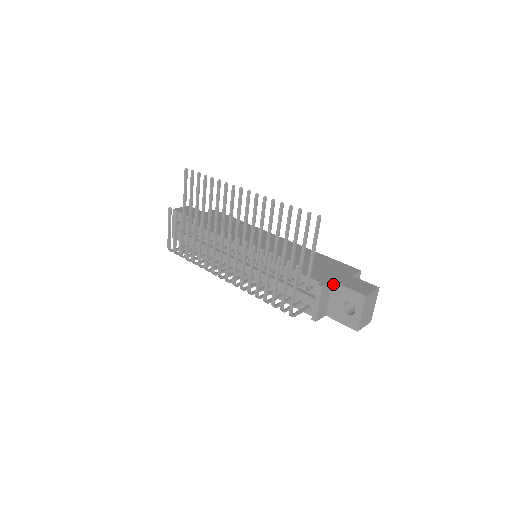
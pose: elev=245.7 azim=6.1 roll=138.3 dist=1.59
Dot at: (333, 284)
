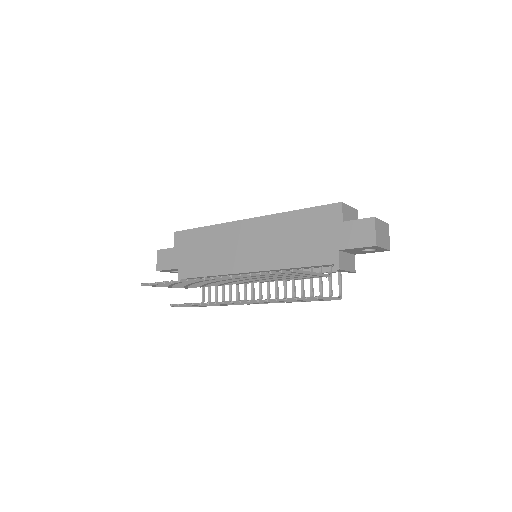
Dot at: (341, 251)
